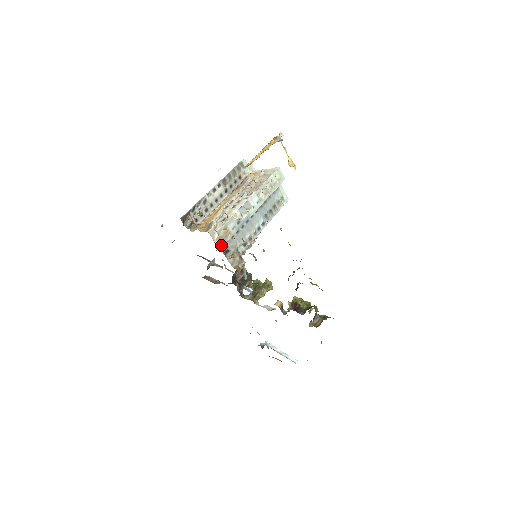
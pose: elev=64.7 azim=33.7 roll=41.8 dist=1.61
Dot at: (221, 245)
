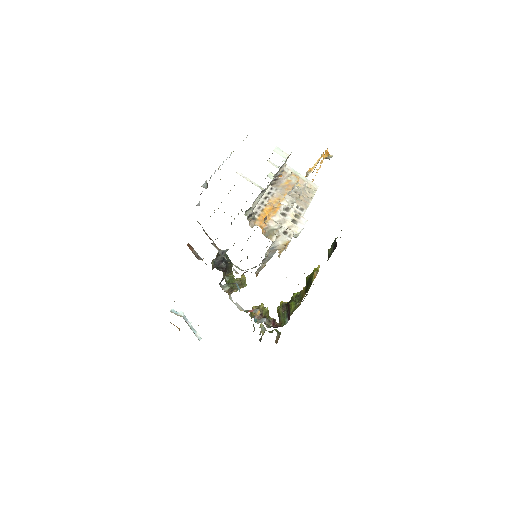
Dot at: occluded
